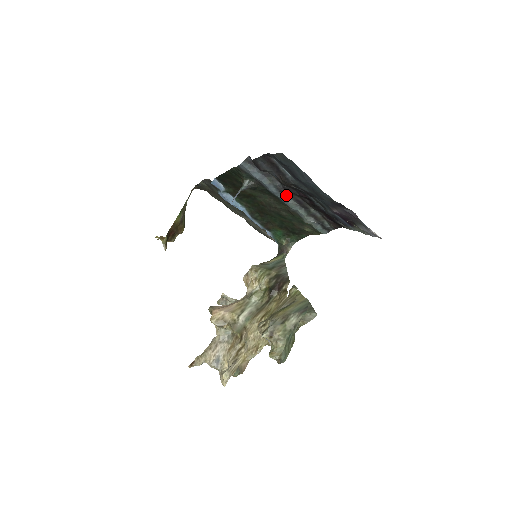
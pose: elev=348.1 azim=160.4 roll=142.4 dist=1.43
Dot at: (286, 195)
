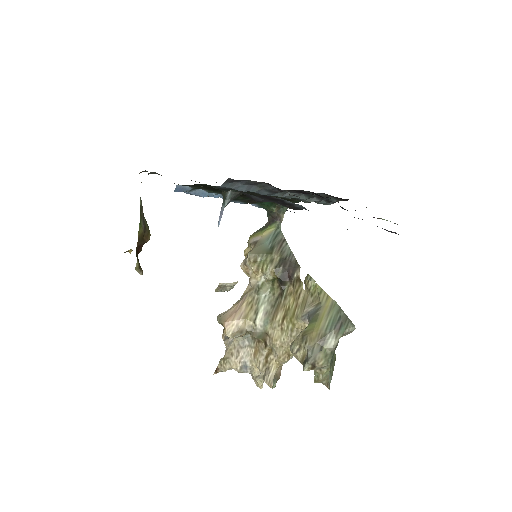
Dot at: (282, 192)
